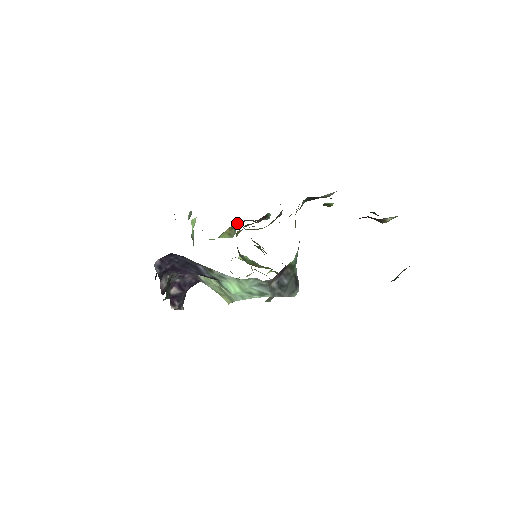
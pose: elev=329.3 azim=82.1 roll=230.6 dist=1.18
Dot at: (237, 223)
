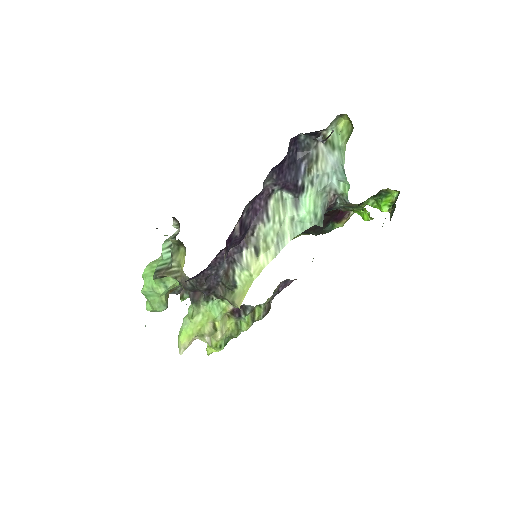
Dot at: (177, 289)
